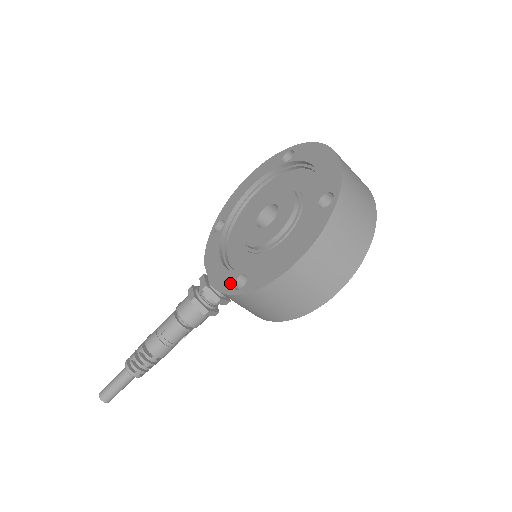
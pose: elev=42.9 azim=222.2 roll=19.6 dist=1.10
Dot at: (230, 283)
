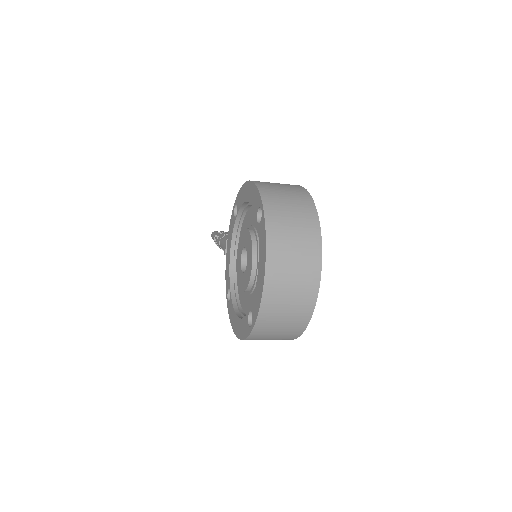
Dot at: (227, 286)
